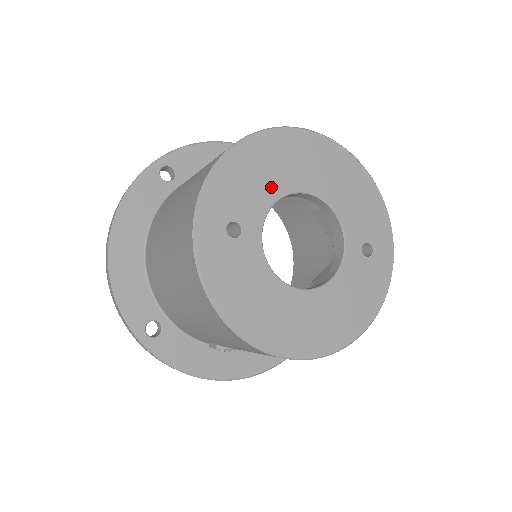
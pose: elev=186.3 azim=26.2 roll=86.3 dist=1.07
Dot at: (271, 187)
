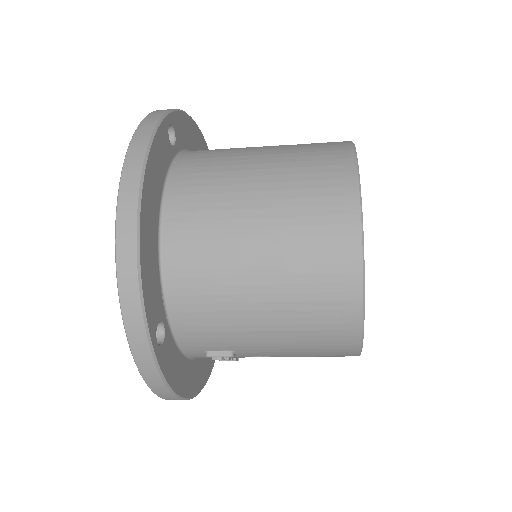
Dot at: occluded
